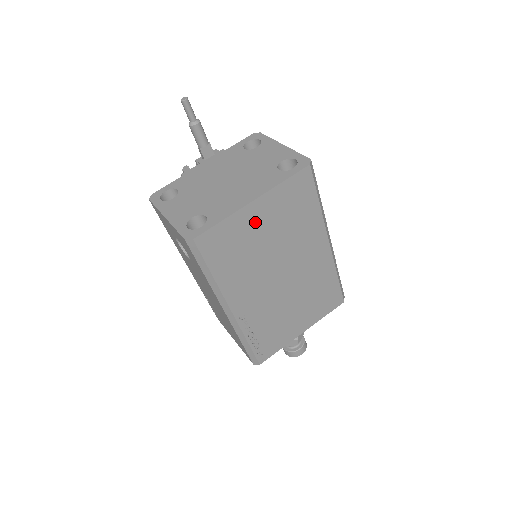
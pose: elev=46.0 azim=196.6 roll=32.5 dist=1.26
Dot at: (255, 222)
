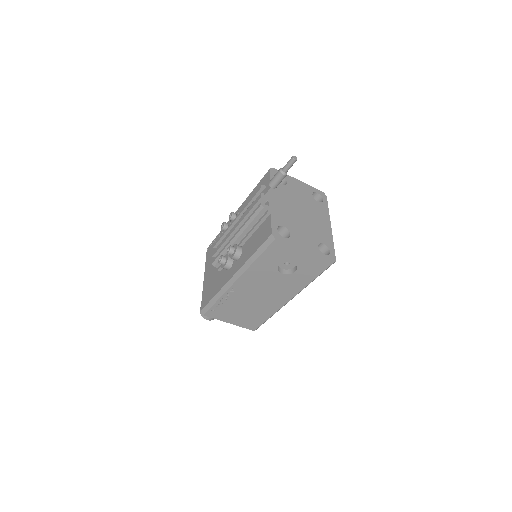
Dot at: occluded
